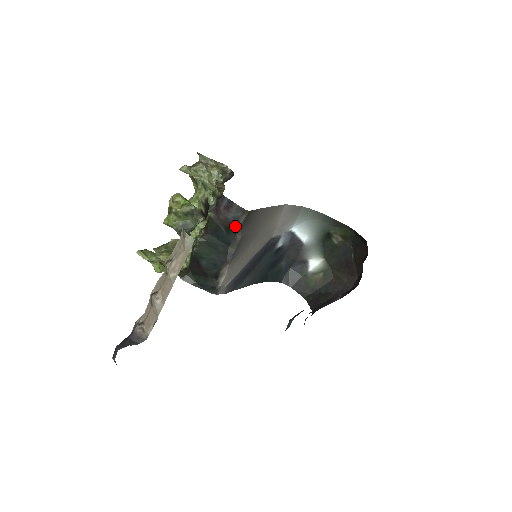
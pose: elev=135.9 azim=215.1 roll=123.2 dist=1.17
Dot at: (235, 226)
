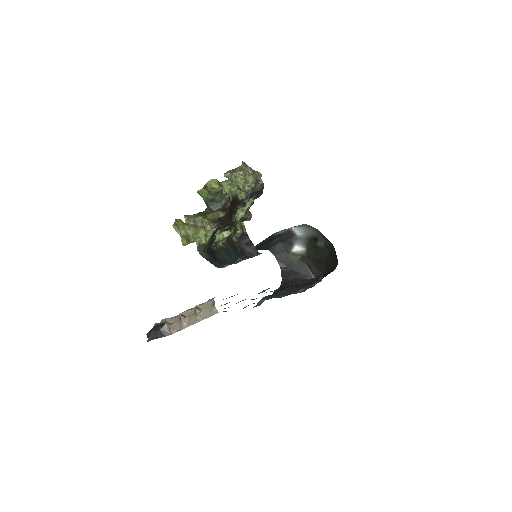
Dot at: (248, 256)
